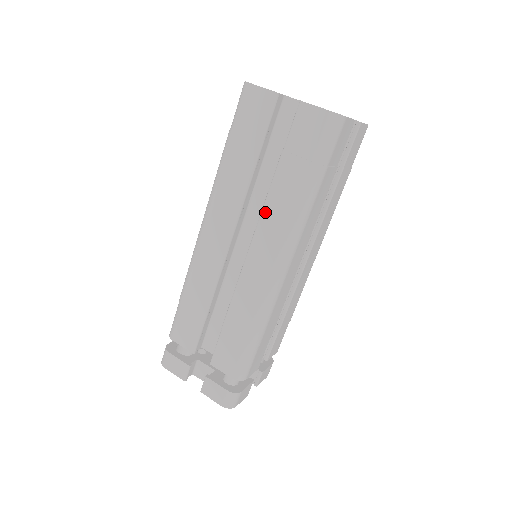
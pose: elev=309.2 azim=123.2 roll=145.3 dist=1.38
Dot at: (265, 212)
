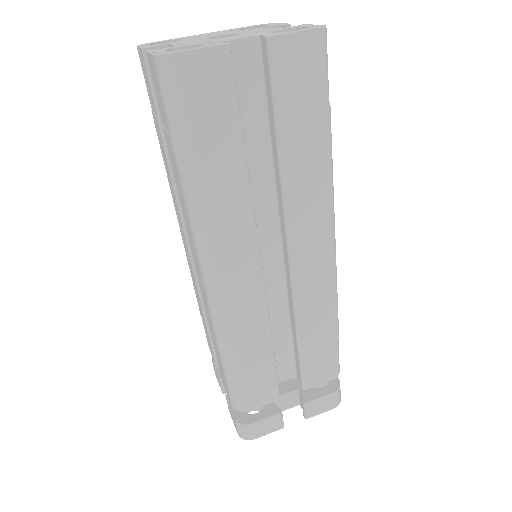
Dot at: (289, 205)
